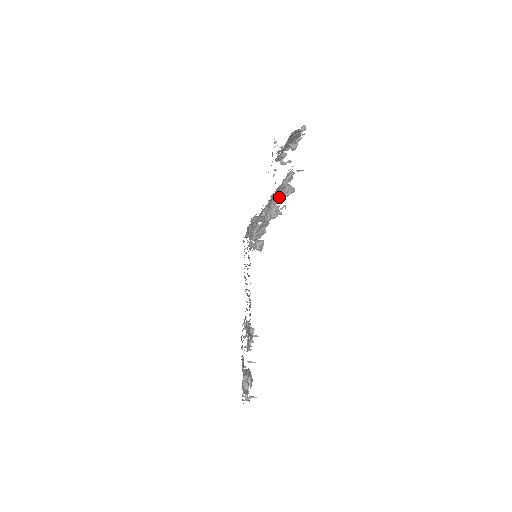
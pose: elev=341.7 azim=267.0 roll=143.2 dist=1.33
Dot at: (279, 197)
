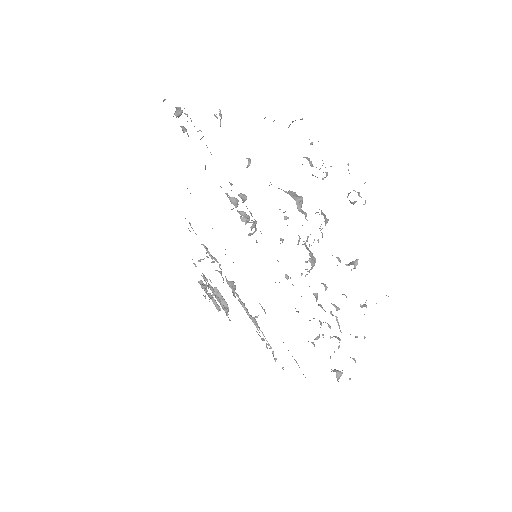
Dot at: occluded
